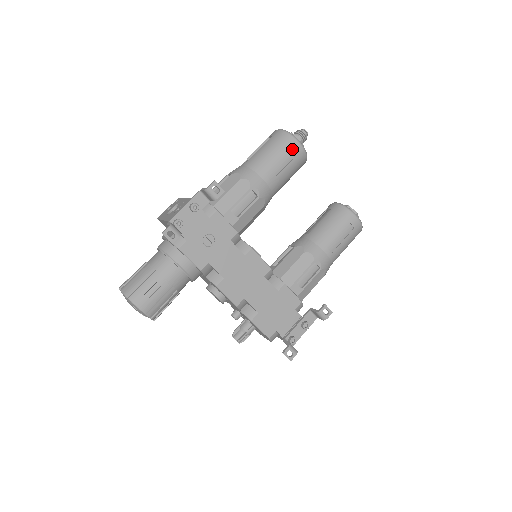
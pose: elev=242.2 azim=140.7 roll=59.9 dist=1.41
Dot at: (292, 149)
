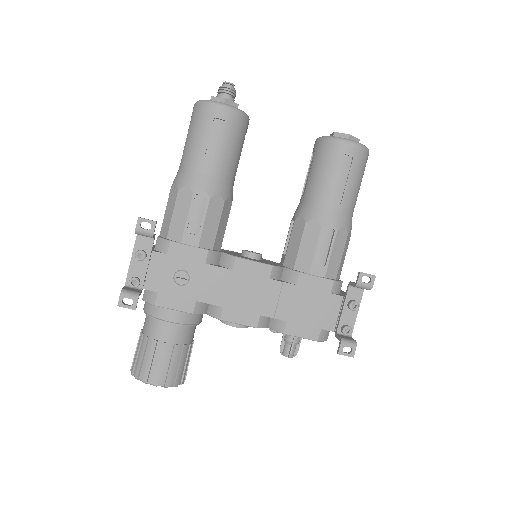
Dot at: (216, 118)
